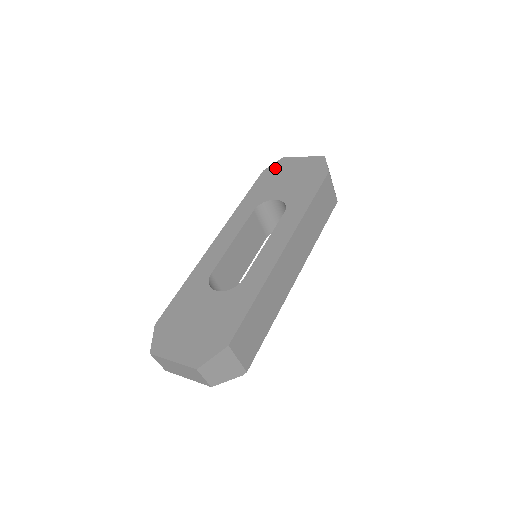
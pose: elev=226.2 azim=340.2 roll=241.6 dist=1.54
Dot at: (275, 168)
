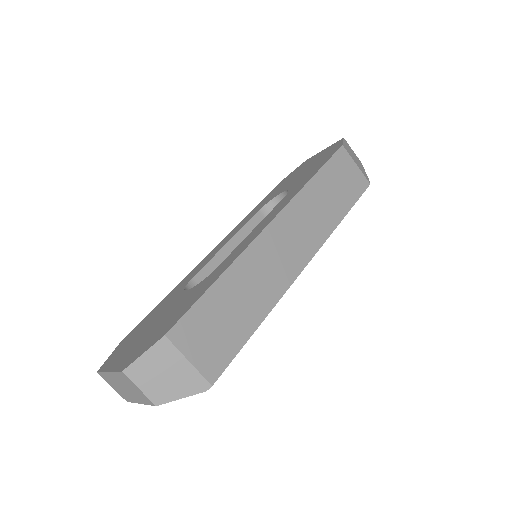
Dot at: (294, 172)
